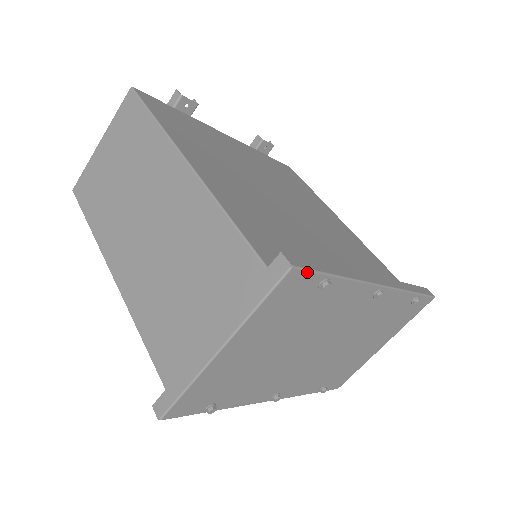
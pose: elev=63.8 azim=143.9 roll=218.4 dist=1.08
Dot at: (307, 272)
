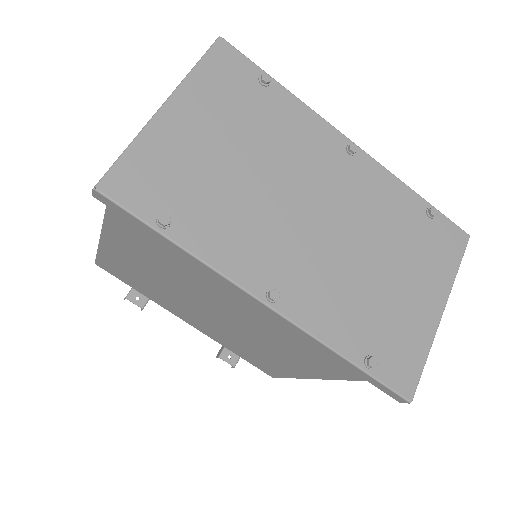
Dot at: (238, 52)
